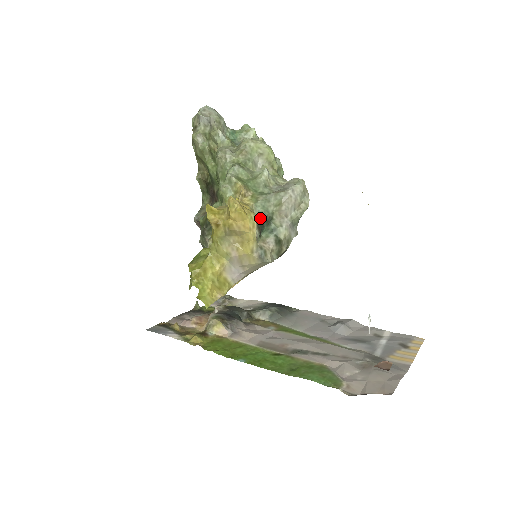
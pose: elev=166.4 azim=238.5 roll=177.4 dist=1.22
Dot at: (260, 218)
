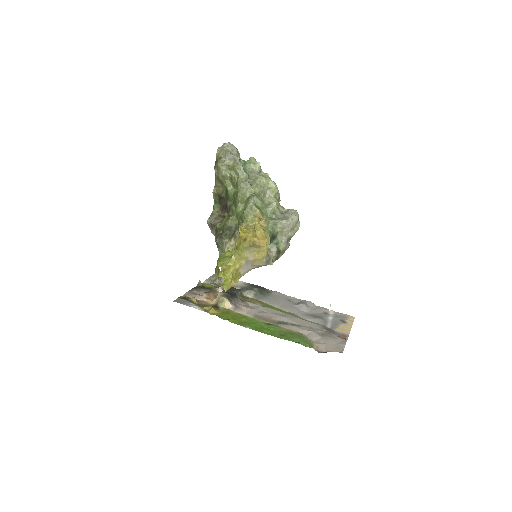
Dot at: occluded
